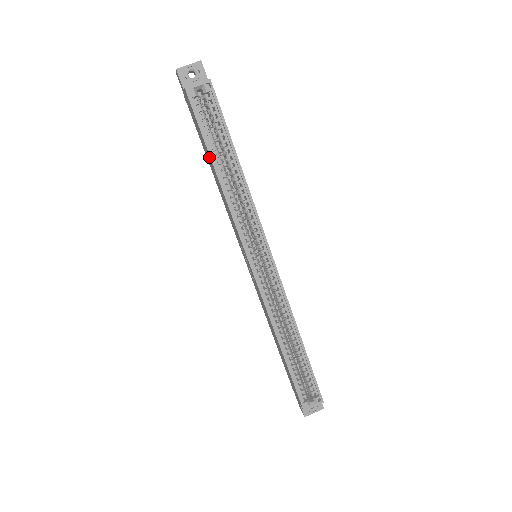
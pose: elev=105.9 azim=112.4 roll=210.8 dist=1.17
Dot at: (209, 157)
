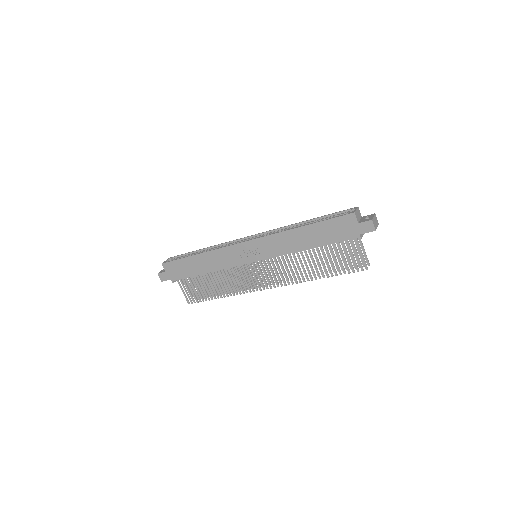
Dot at: (191, 260)
